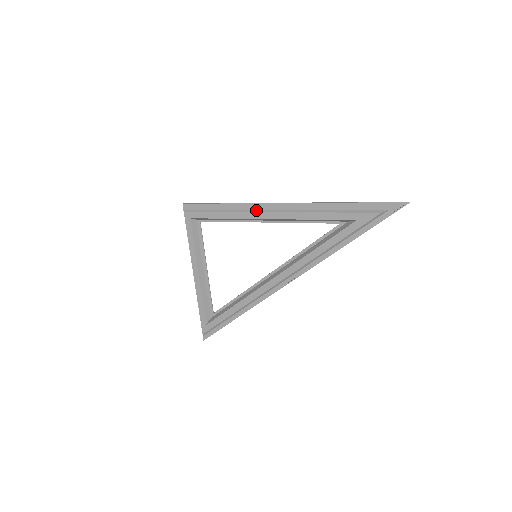
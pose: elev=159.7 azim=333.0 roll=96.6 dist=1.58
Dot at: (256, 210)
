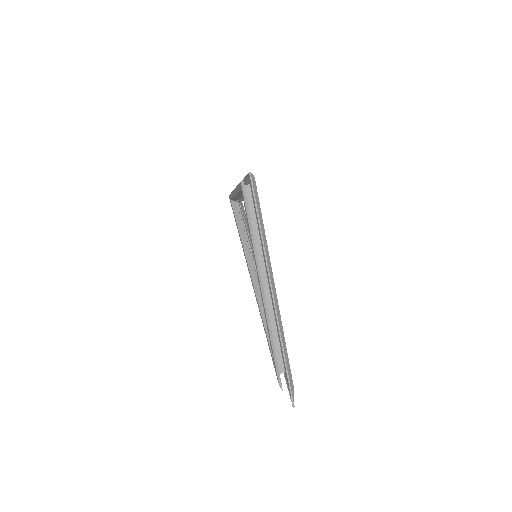
Dot at: (259, 268)
